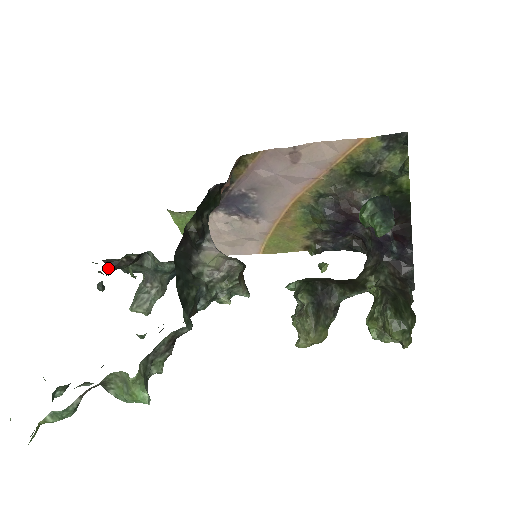
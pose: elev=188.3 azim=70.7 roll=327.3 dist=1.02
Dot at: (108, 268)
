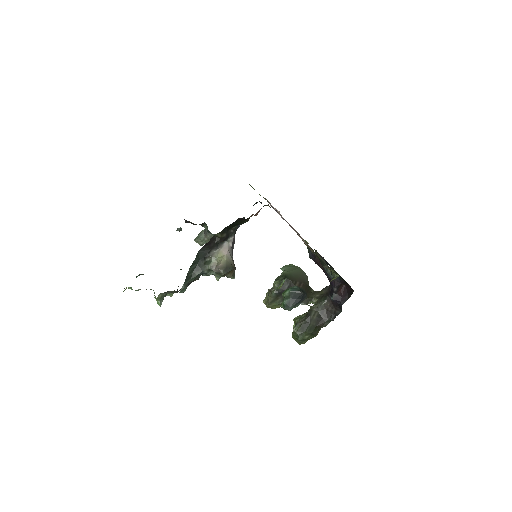
Dot at: (186, 222)
